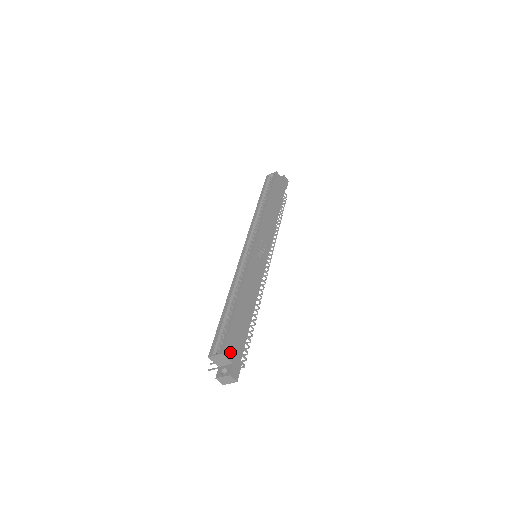
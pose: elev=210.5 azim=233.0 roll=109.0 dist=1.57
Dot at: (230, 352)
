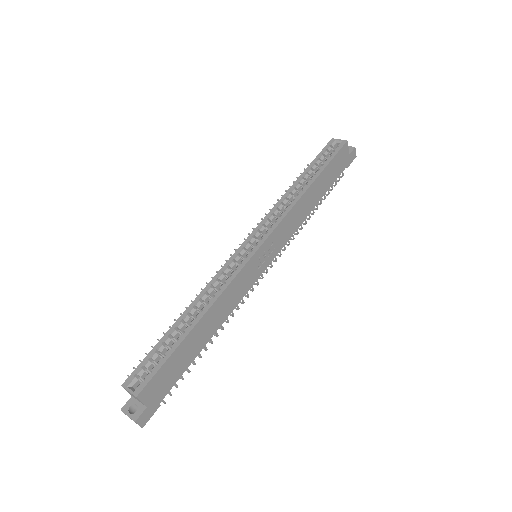
Dot at: (150, 393)
